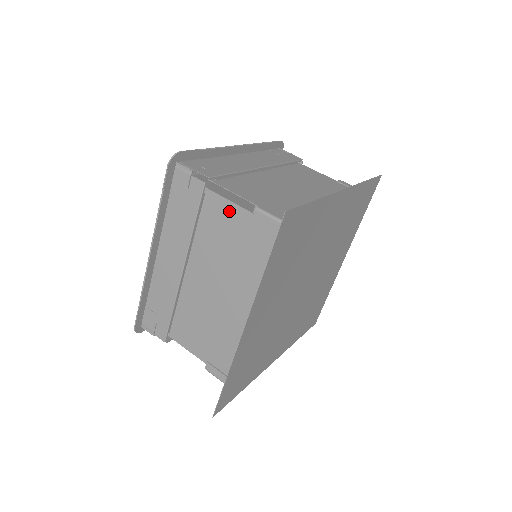
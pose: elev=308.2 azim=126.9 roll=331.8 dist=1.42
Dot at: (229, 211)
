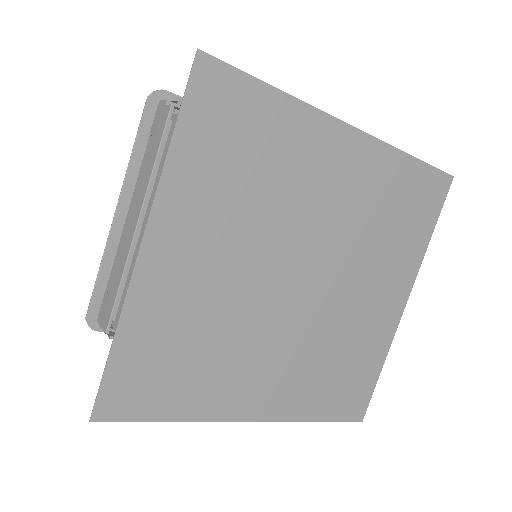
Dot at: occluded
